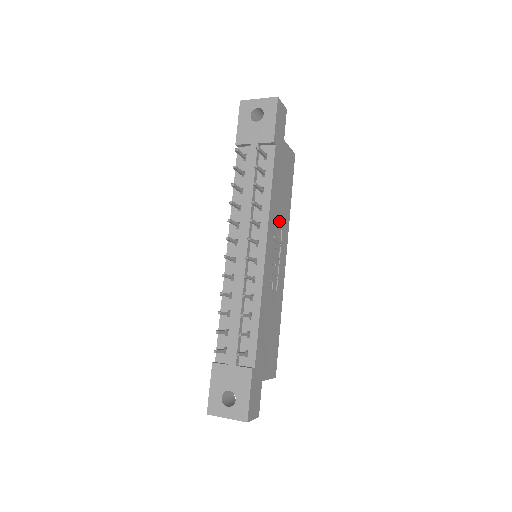
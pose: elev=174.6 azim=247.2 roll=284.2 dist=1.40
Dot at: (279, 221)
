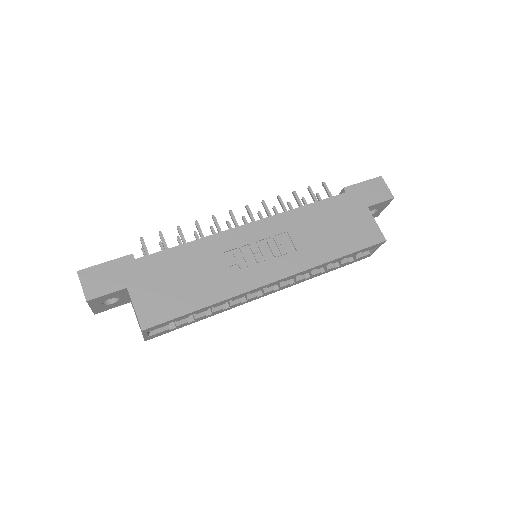
Dot at: (298, 239)
